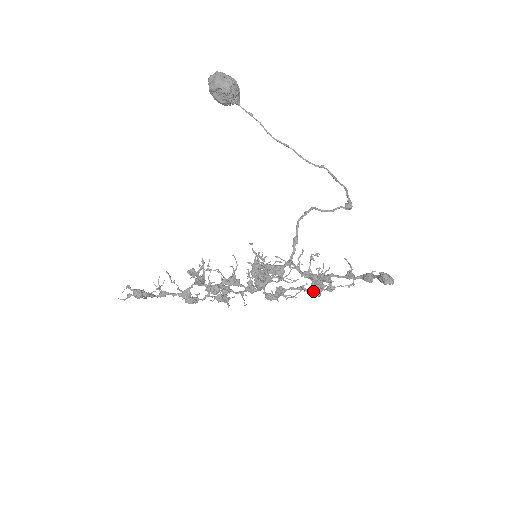
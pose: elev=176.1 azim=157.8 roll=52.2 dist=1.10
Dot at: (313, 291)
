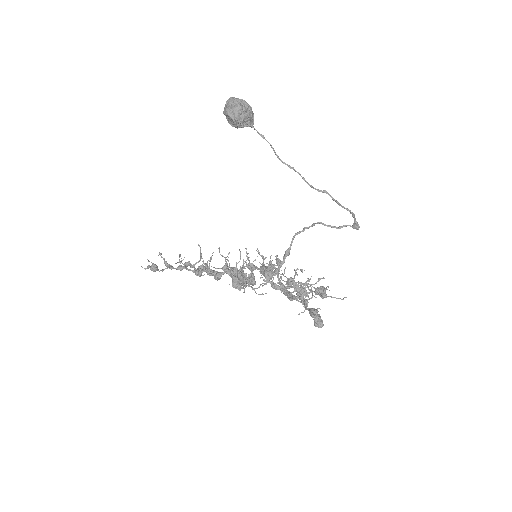
Dot at: occluded
